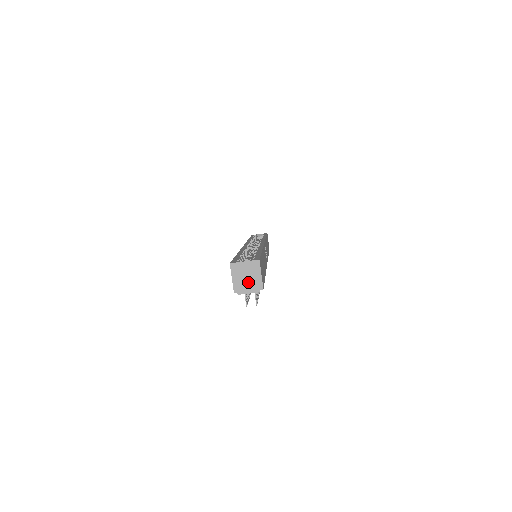
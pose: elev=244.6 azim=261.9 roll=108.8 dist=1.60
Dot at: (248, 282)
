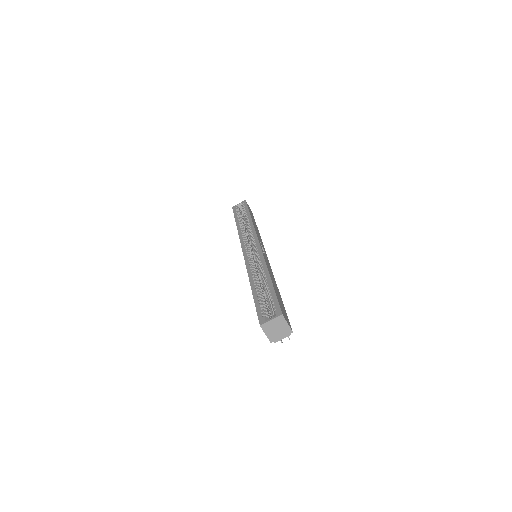
Dot at: (279, 332)
